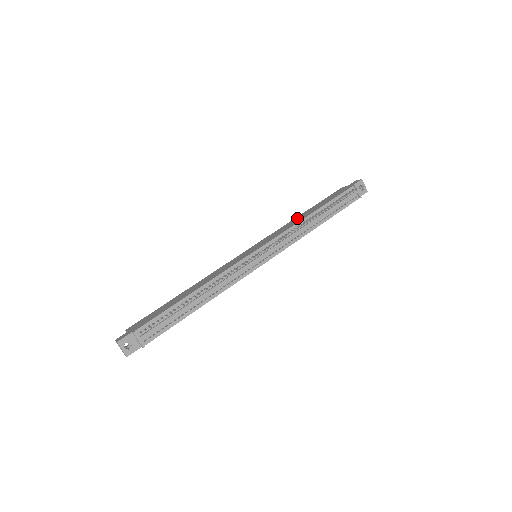
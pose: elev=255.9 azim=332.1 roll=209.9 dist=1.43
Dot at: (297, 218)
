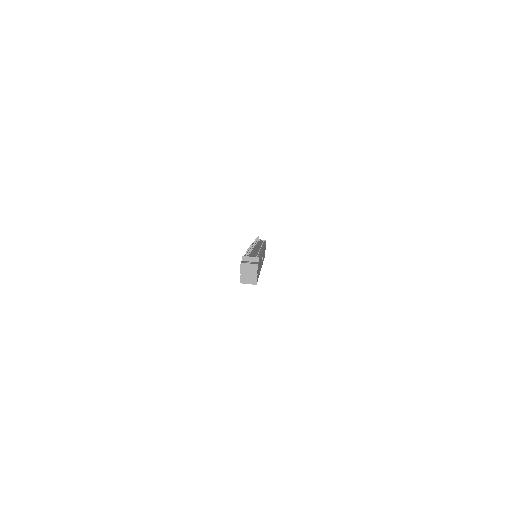
Dot at: occluded
